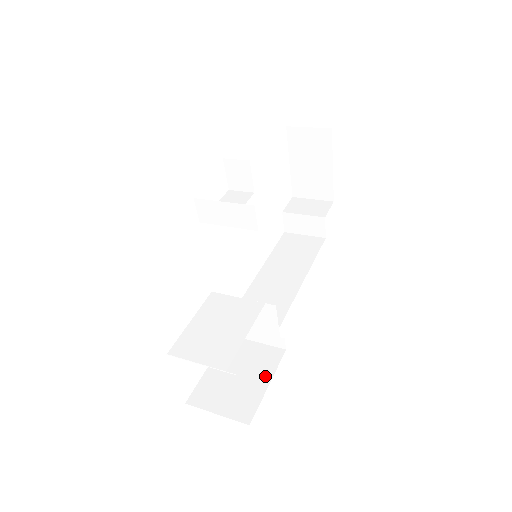
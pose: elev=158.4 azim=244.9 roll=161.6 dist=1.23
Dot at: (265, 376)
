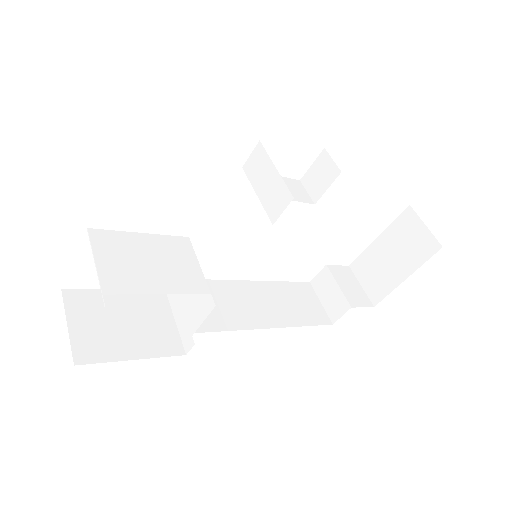
Dot at: (142, 350)
